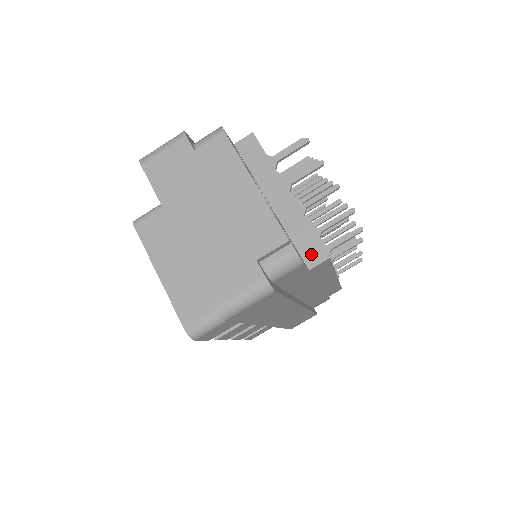
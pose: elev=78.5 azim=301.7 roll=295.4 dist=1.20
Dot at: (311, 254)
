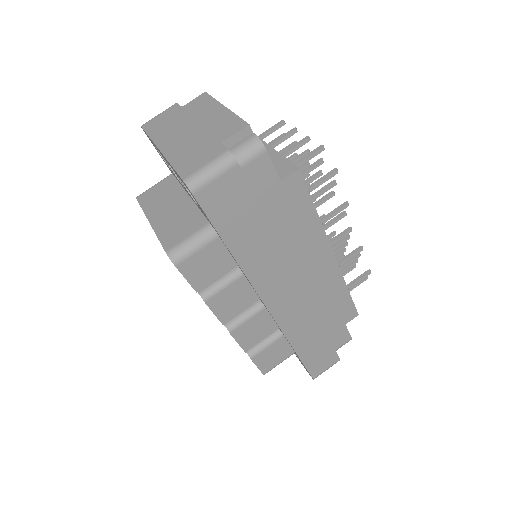
Dot at: (282, 171)
